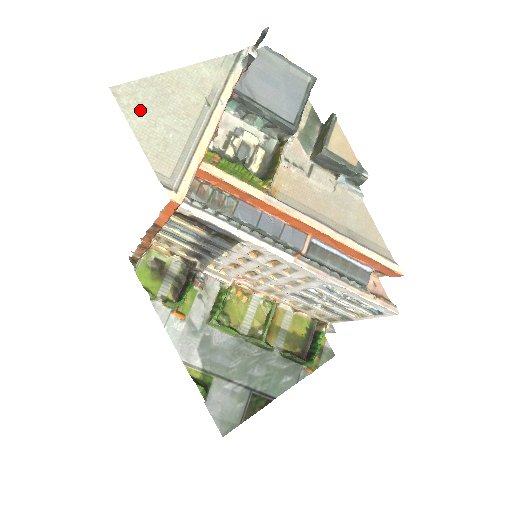
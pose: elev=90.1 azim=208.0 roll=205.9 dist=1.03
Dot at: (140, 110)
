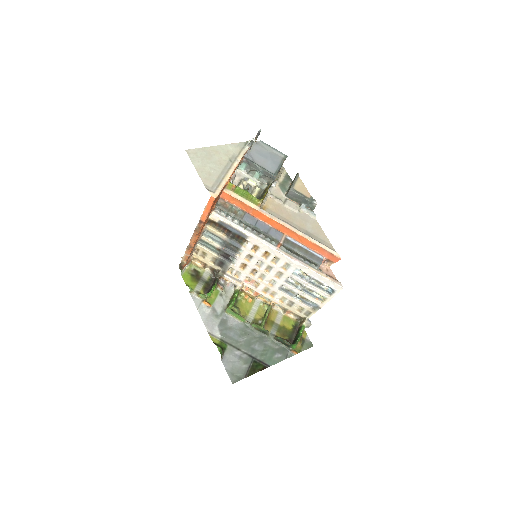
Dot at: (198, 160)
